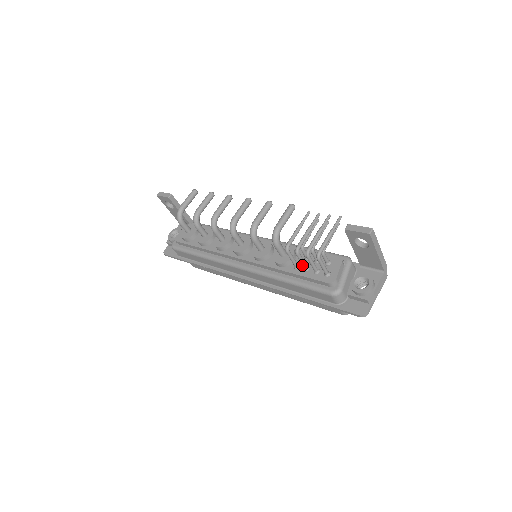
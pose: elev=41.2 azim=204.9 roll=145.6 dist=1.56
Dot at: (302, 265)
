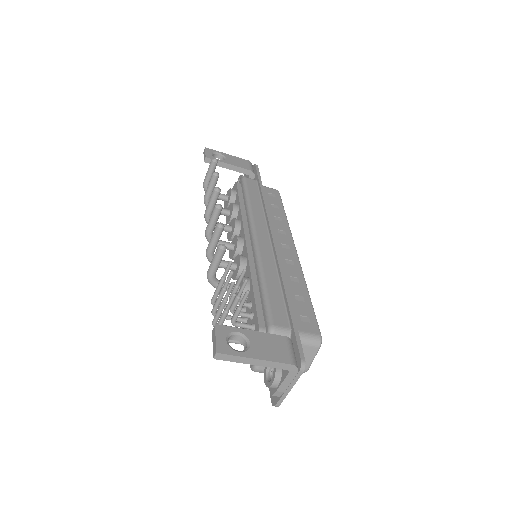
Dot at: occluded
